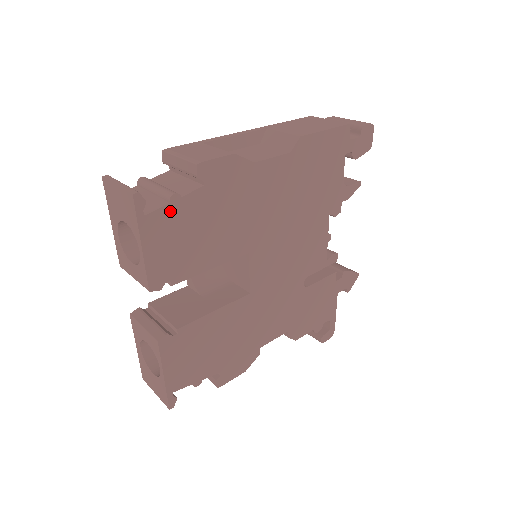
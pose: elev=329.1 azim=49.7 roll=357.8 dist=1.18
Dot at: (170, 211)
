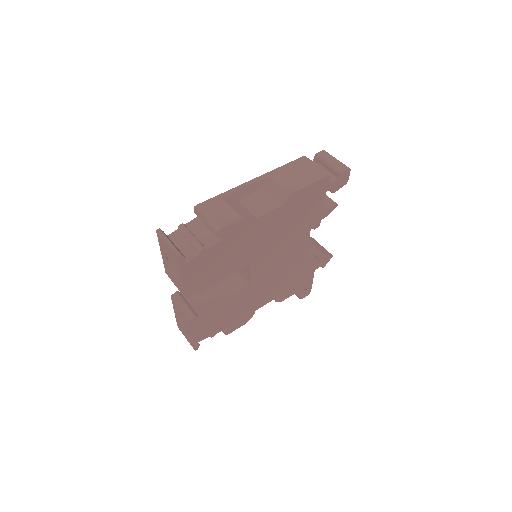
Dot at: (200, 258)
